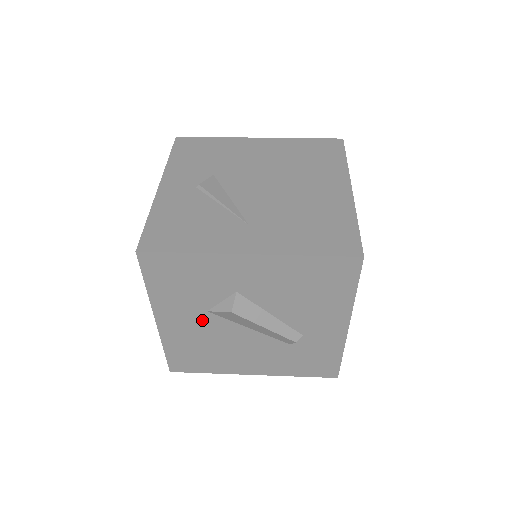
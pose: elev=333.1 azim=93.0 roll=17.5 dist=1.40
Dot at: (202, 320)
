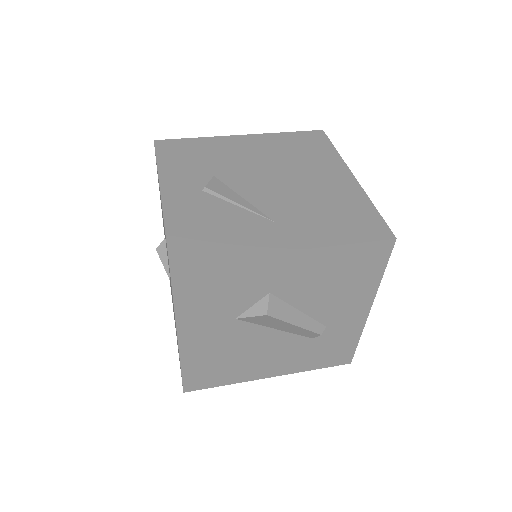
Dot at: (228, 329)
